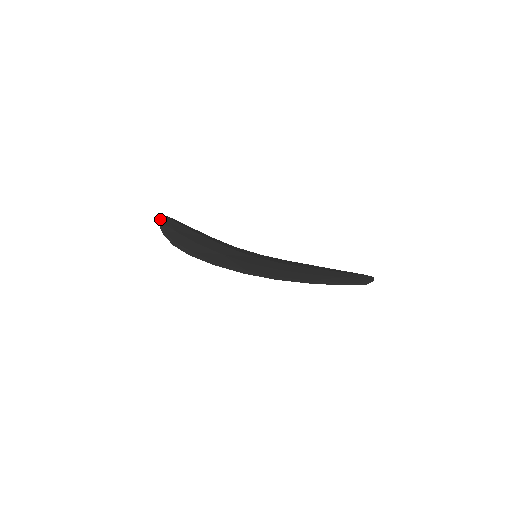
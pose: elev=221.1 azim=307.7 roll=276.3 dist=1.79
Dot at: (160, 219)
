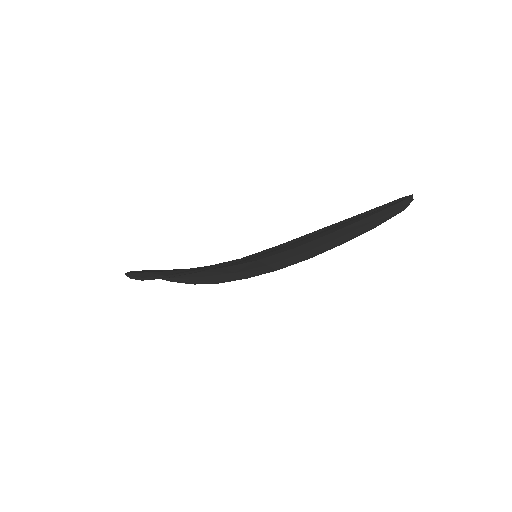
Dot at: (129, 272)
